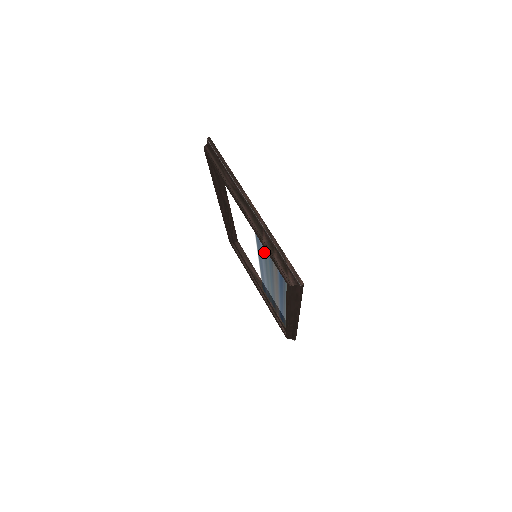
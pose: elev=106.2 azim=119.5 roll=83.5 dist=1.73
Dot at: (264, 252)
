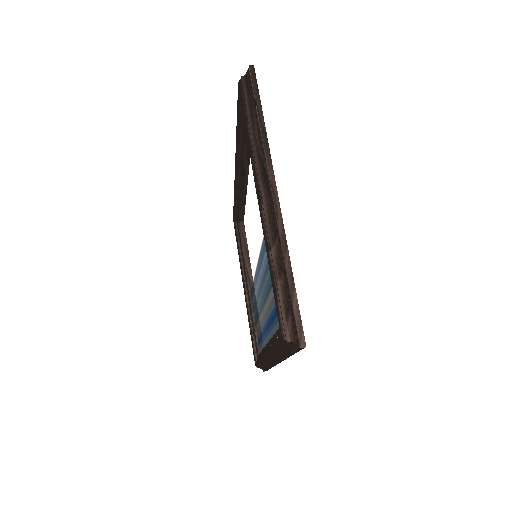
Dot at: (267, 262)
